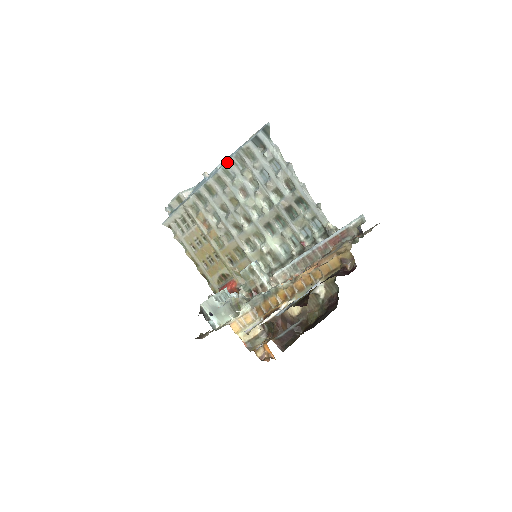
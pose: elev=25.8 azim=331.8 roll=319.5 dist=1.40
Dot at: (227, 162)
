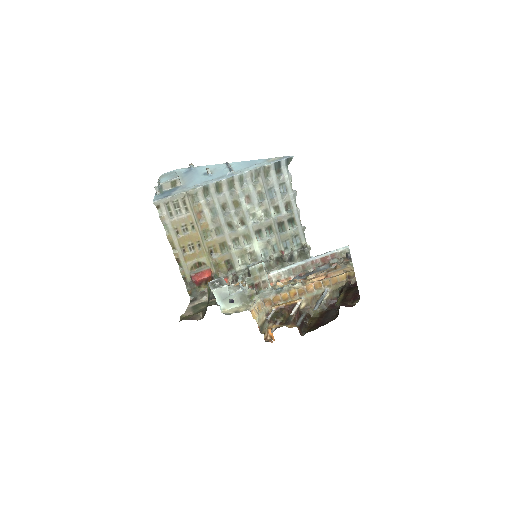
Dot at: (247, 171)
